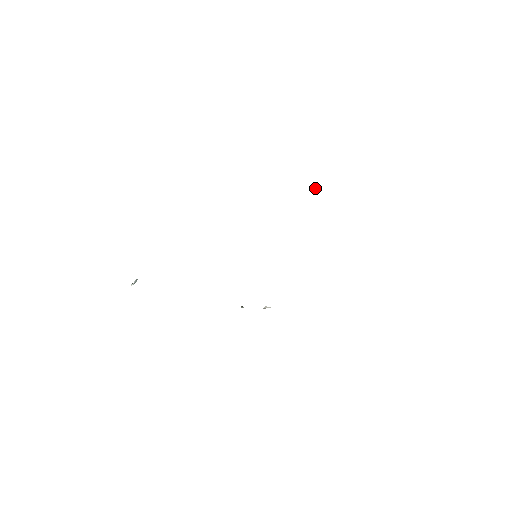
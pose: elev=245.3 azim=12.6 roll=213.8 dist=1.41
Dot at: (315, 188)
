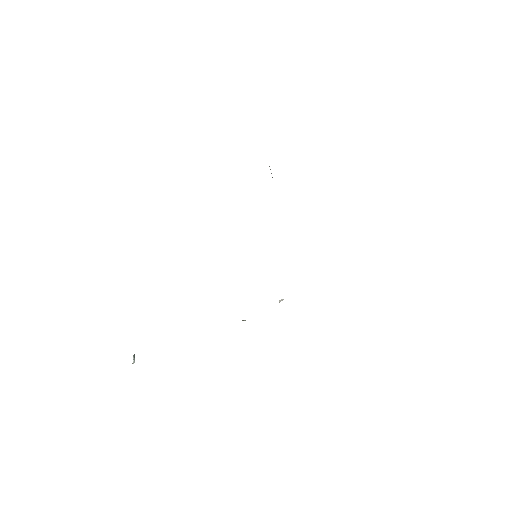
Dot at: occluded
